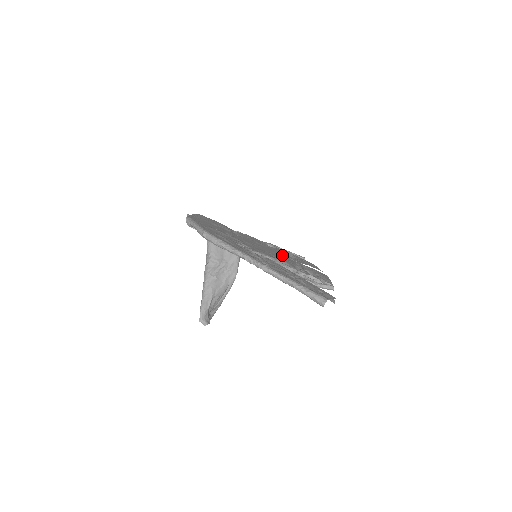
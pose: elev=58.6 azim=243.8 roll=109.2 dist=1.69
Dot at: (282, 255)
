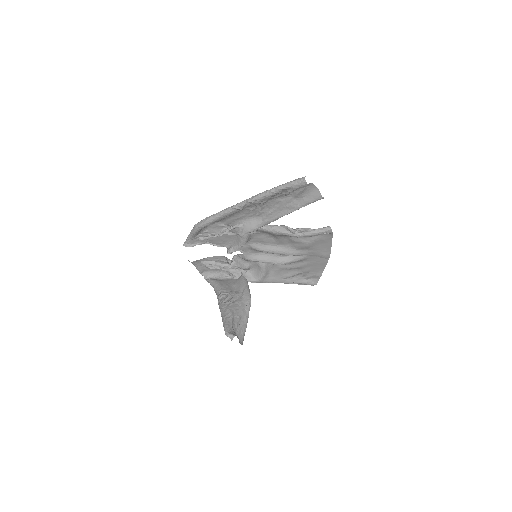
Dot at: occluded
